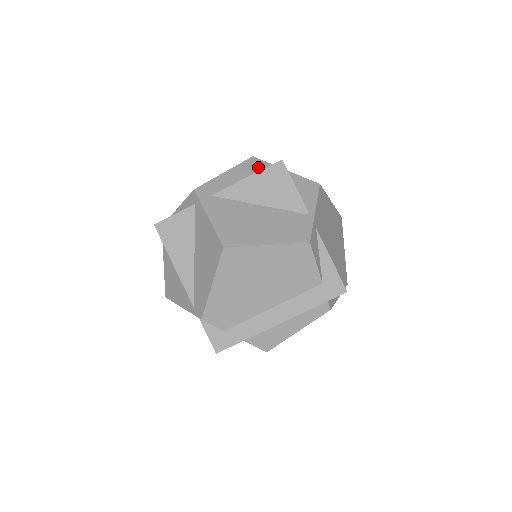
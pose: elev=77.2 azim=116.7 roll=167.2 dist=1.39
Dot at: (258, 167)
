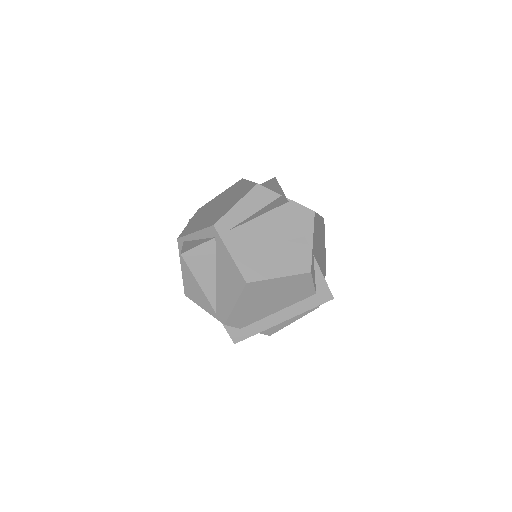
Dot at: (263, 196)
